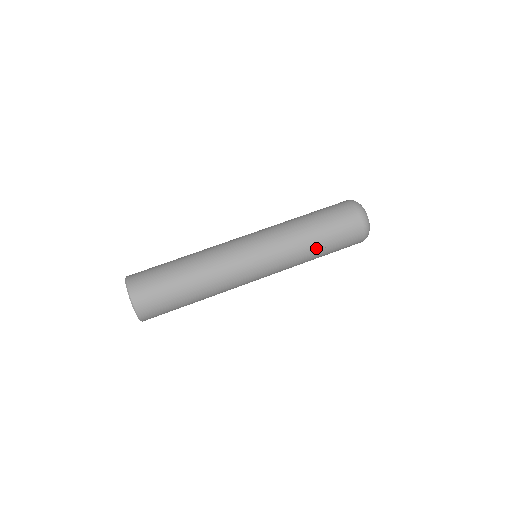
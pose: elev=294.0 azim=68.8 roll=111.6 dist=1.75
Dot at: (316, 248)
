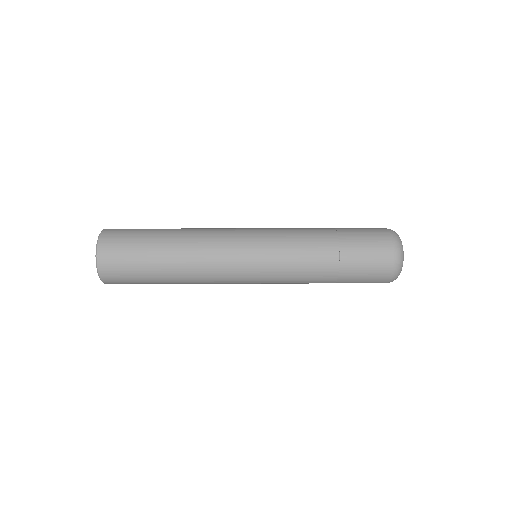
Dot at: (325, 234)
